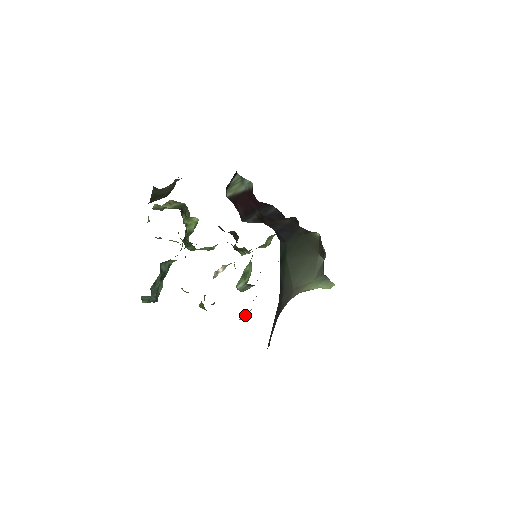
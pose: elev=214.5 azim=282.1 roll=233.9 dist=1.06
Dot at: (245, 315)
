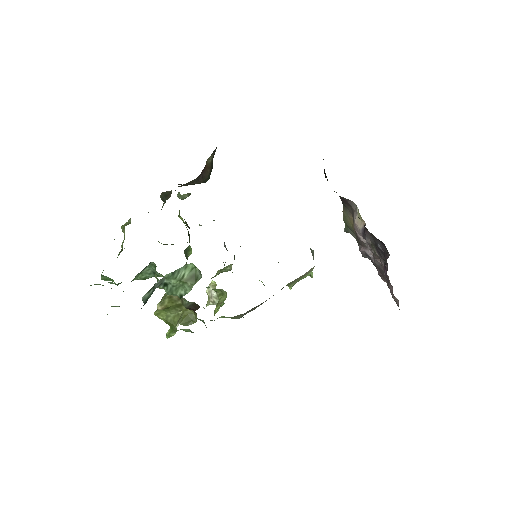
Dot at: occluded
